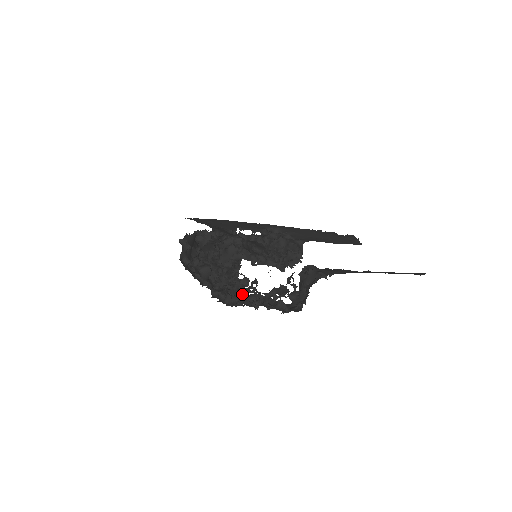
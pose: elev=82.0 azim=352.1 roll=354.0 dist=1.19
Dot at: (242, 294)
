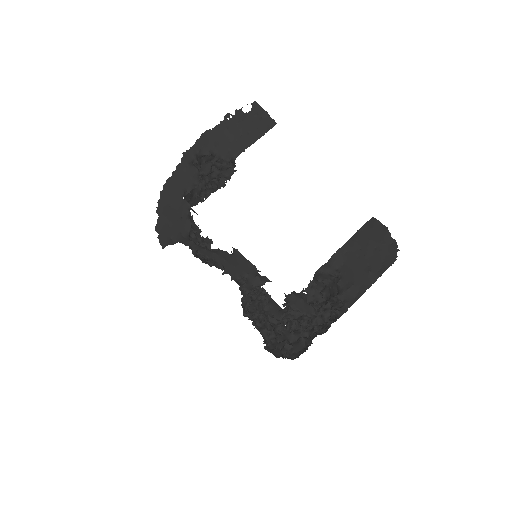
Dot at: (307, 333)
